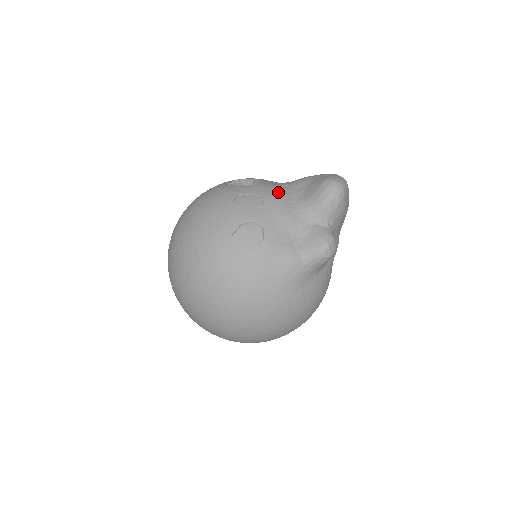
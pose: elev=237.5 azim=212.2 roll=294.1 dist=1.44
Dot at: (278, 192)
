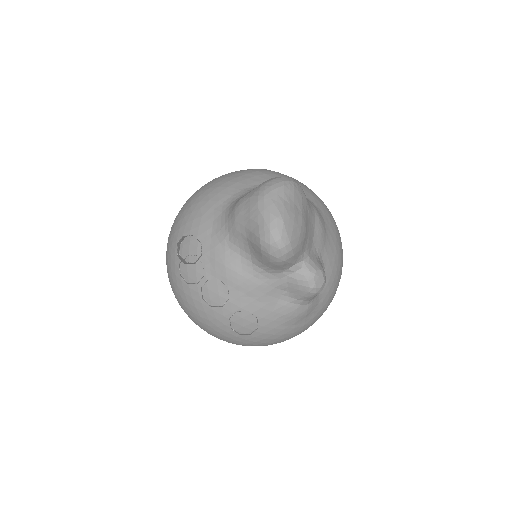
Dot at: (228, 263)
